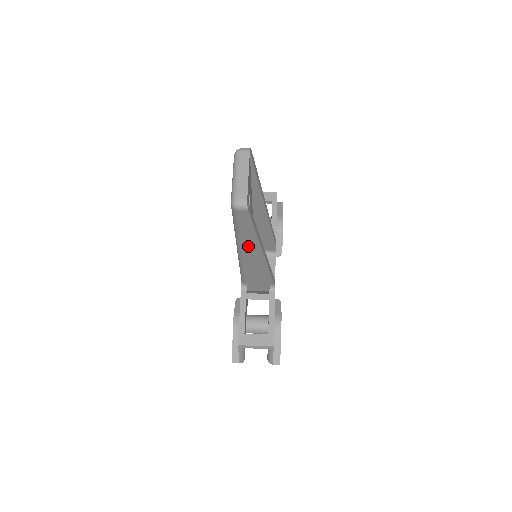
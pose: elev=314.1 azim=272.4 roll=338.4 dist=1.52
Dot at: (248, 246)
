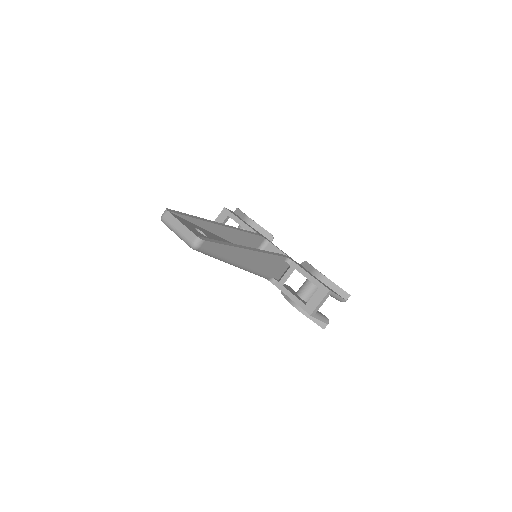
Dot at: (236, 257)
